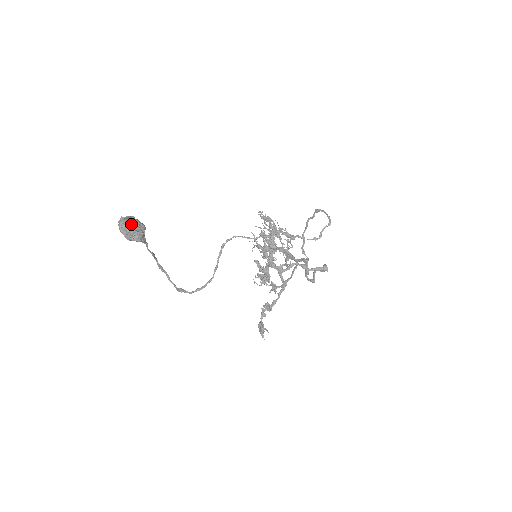
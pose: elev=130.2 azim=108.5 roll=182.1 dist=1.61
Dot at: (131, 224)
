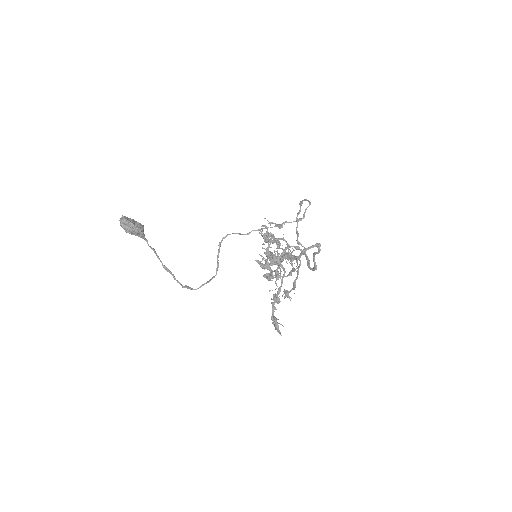
Dot at: (130, 220)
